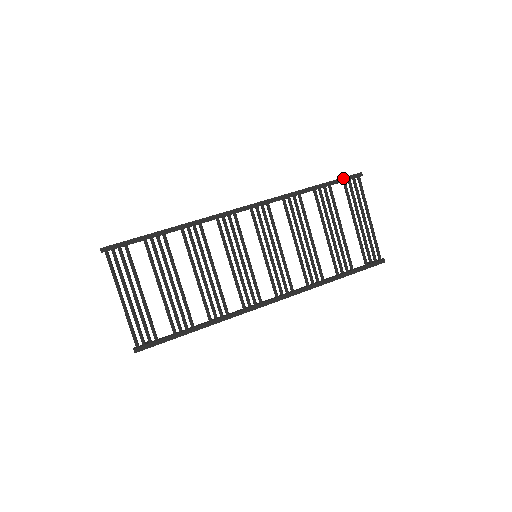
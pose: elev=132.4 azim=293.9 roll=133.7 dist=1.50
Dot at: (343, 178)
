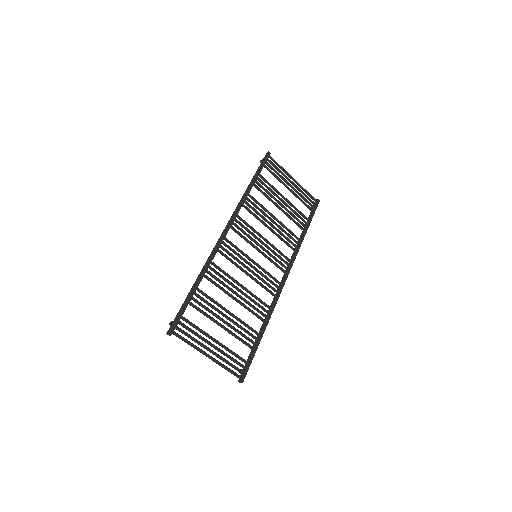
Dot at: (262, 163)
